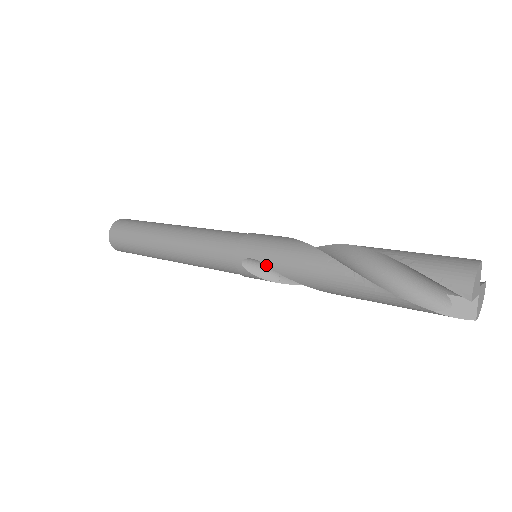
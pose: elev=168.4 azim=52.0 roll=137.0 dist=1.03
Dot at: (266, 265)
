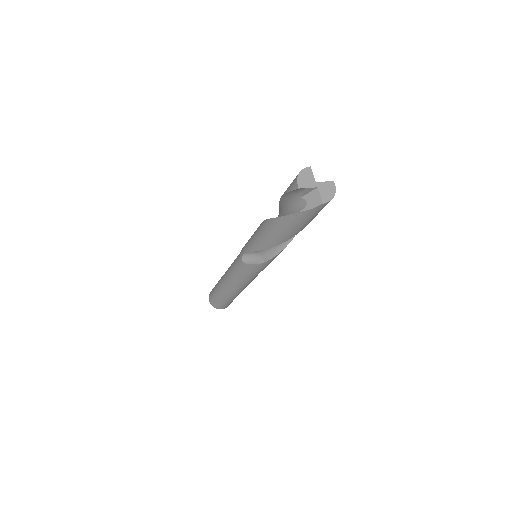
Dot at: (248, 251)
